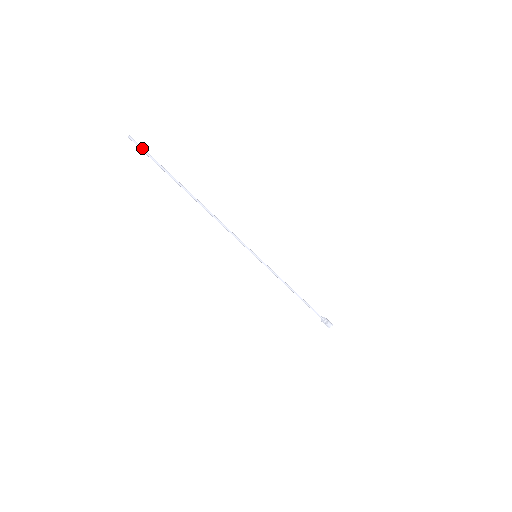
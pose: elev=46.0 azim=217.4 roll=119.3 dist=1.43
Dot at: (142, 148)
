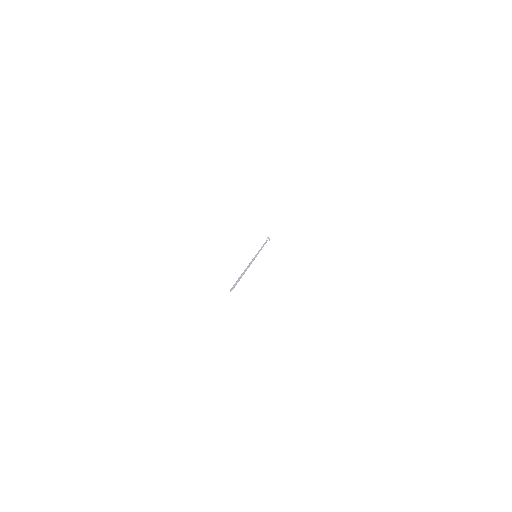
Dot at: occluded
